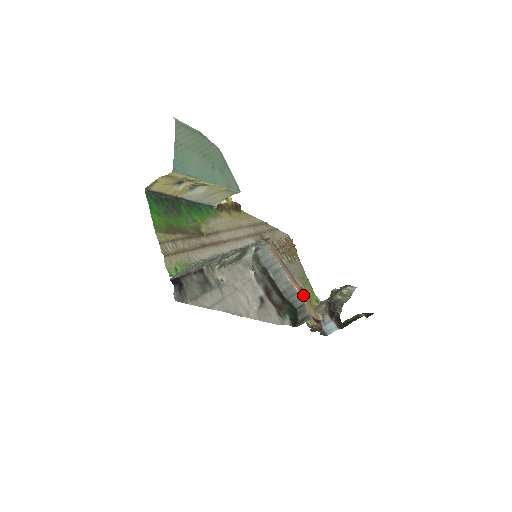
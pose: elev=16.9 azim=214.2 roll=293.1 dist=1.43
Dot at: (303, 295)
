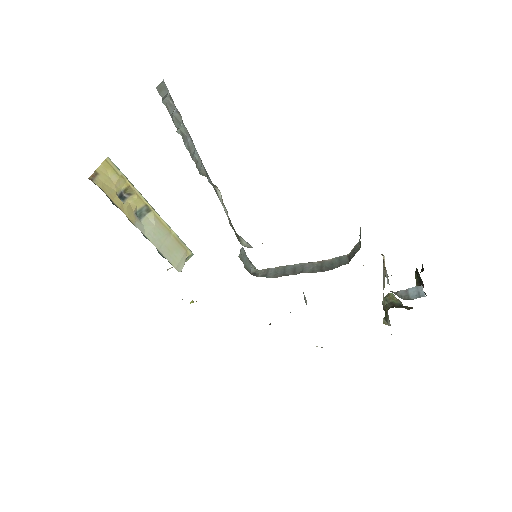
Dot at: occluded
